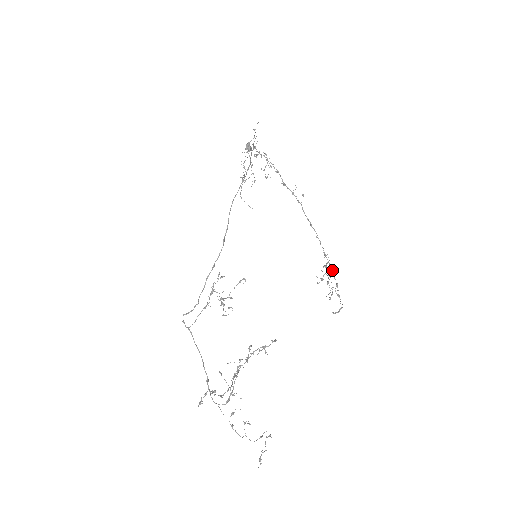
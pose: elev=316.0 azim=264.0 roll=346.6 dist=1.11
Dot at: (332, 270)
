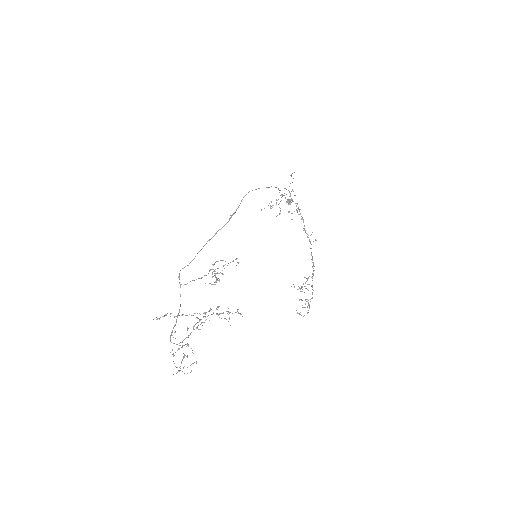
Dot at: occluded
